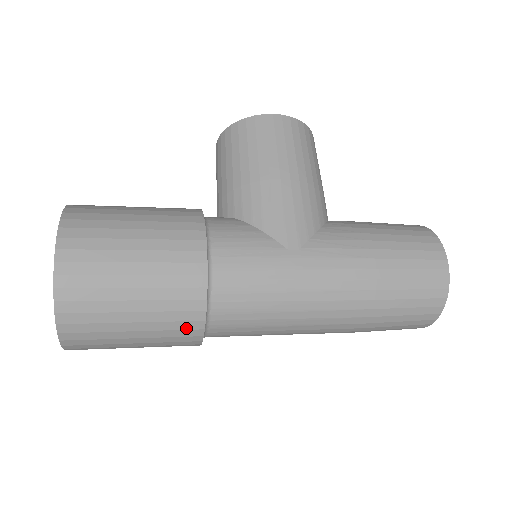
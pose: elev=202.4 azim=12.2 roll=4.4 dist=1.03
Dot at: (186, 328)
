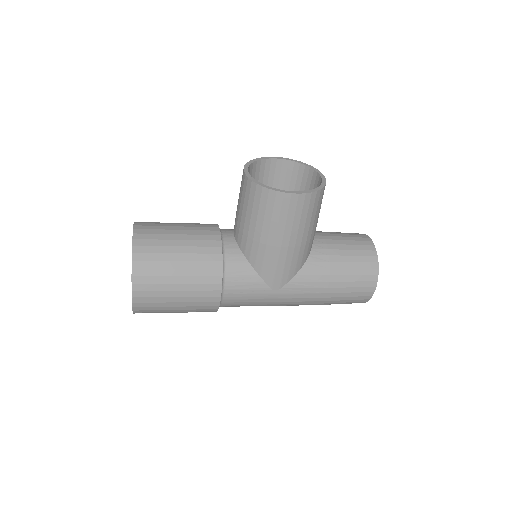
Dot at: occluded
